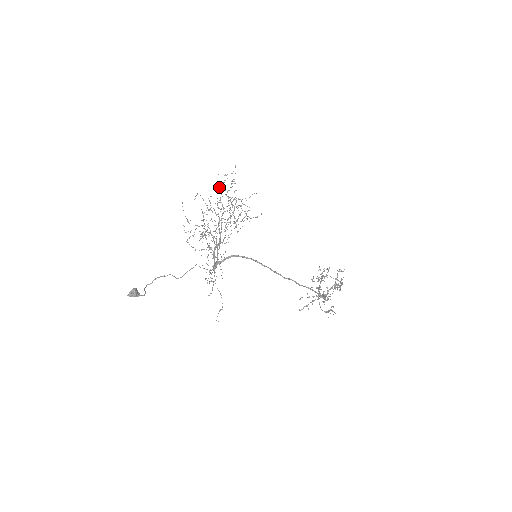
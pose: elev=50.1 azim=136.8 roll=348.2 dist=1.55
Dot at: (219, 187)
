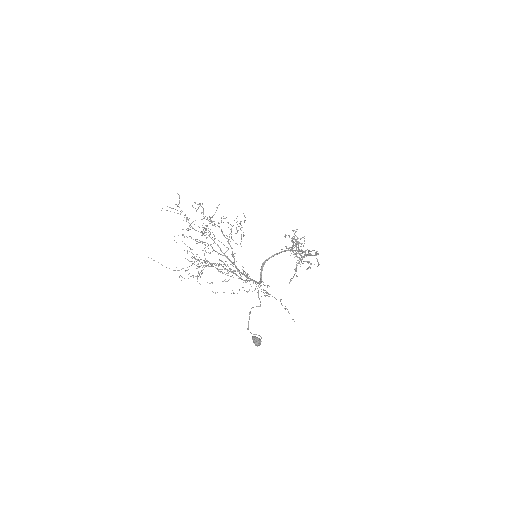
Dot at: occluded
